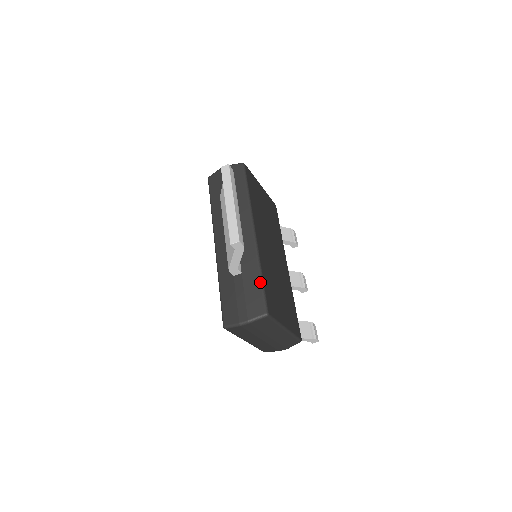
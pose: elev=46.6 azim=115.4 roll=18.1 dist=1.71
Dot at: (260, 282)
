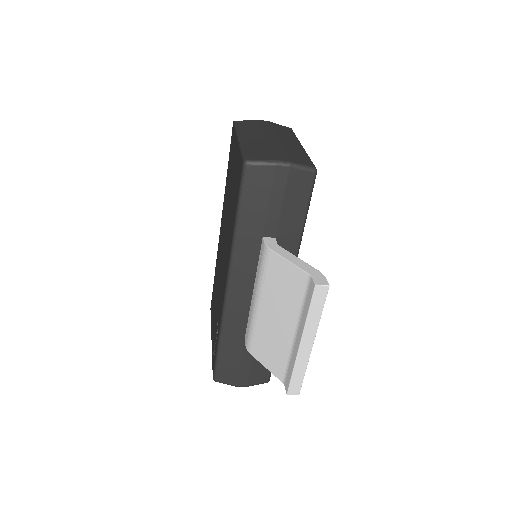
Dot at: occluded
